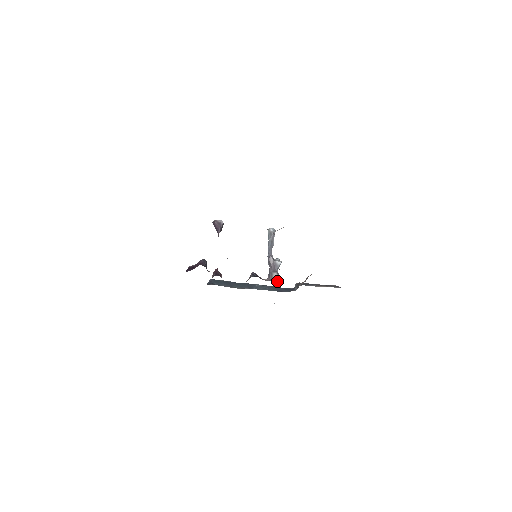
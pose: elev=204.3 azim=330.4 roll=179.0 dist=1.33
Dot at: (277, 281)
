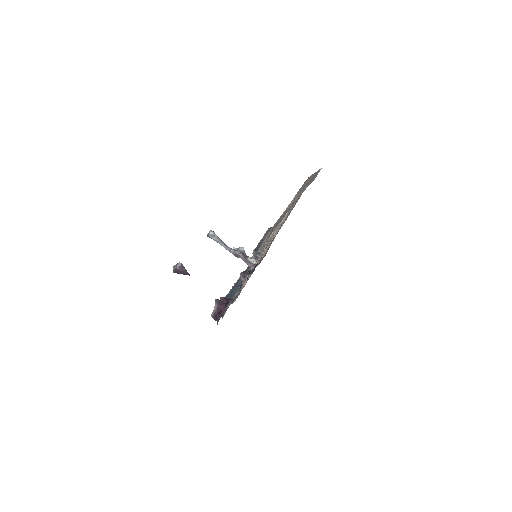
Dot at: (257, 262)
